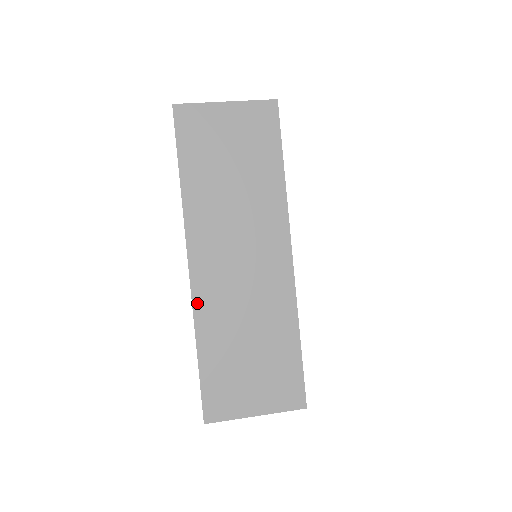
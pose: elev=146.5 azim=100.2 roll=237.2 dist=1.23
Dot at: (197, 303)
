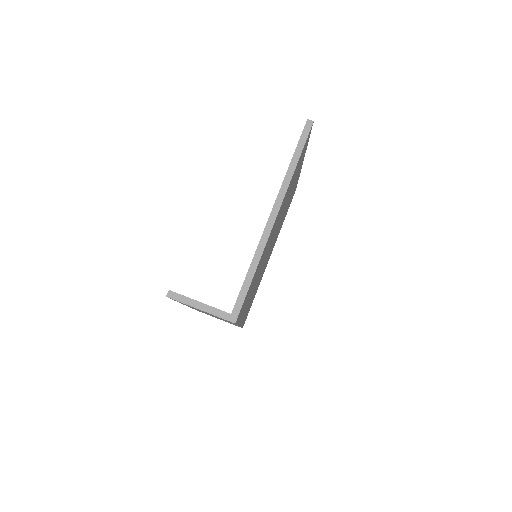
Dot at: (190, 307)
